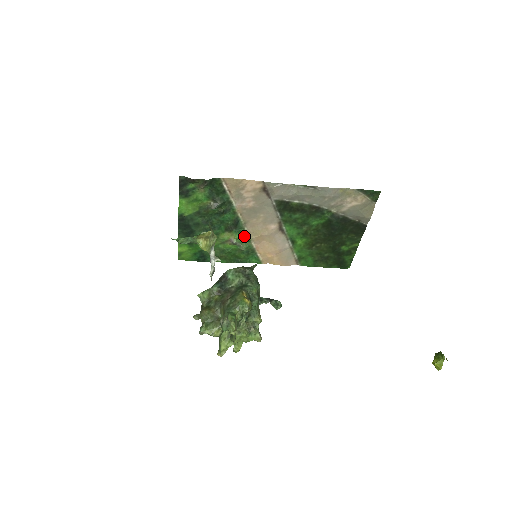
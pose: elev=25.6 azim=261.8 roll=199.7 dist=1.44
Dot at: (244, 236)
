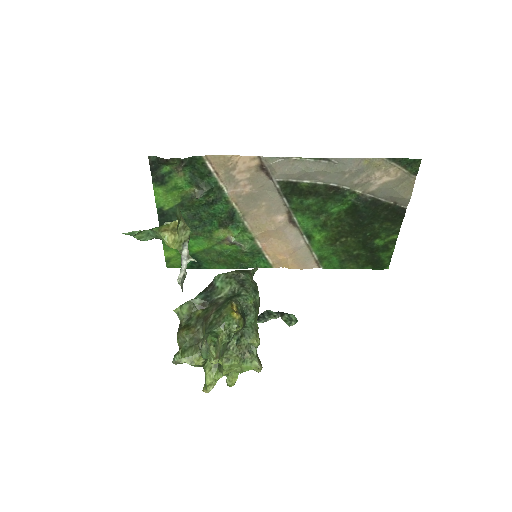
Dot at: (245, 233)
